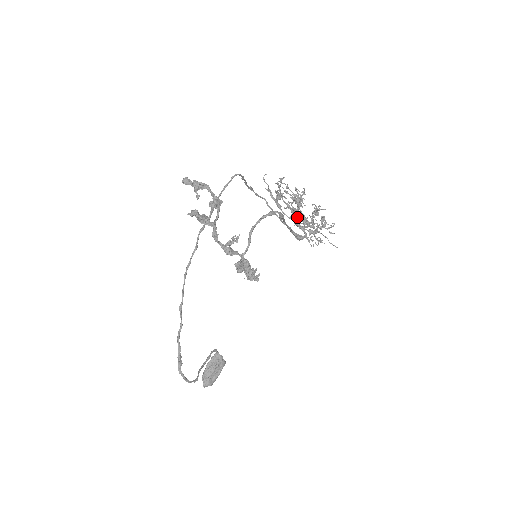
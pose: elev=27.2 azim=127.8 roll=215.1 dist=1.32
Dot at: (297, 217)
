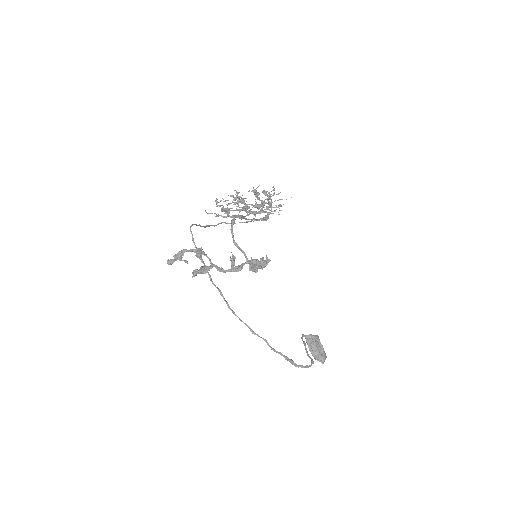
Dot at: occluded
